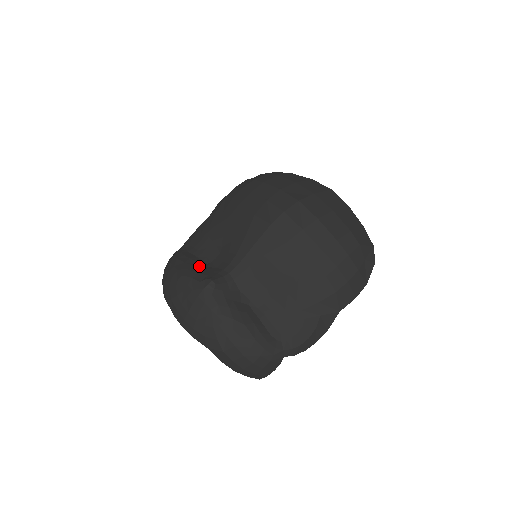
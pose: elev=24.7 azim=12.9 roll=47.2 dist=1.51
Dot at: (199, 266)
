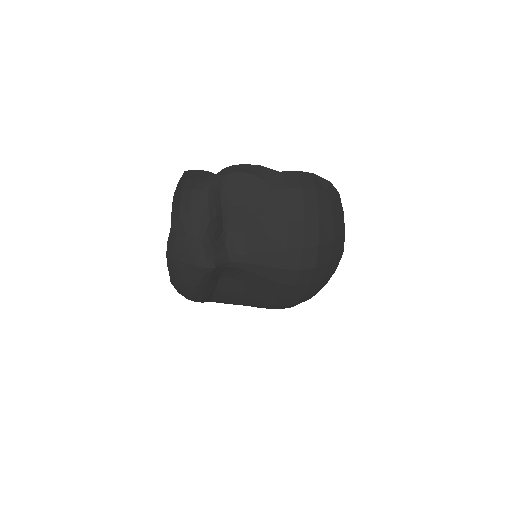
Dot at: (217, 234)
